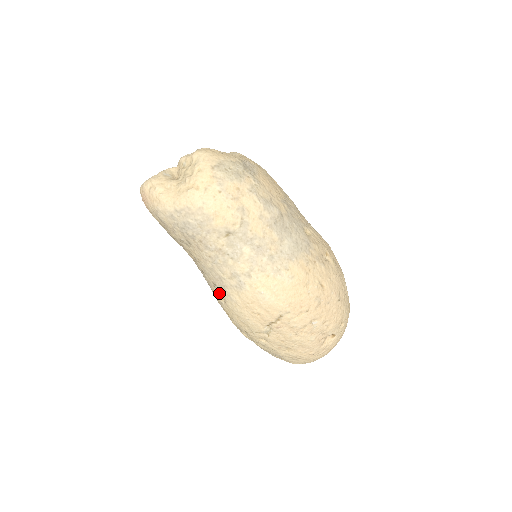
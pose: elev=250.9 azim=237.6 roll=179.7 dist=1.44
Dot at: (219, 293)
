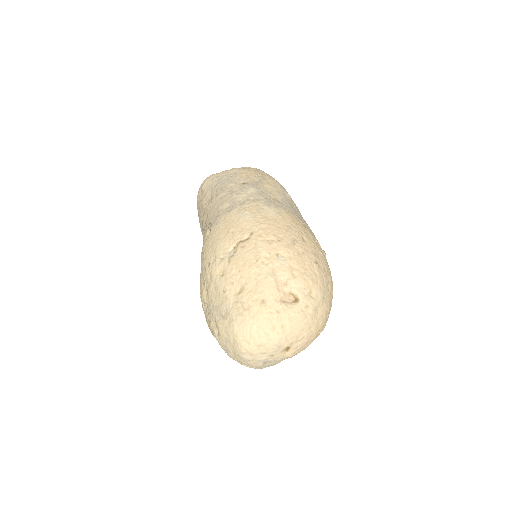
Dot at: (208, 236)
